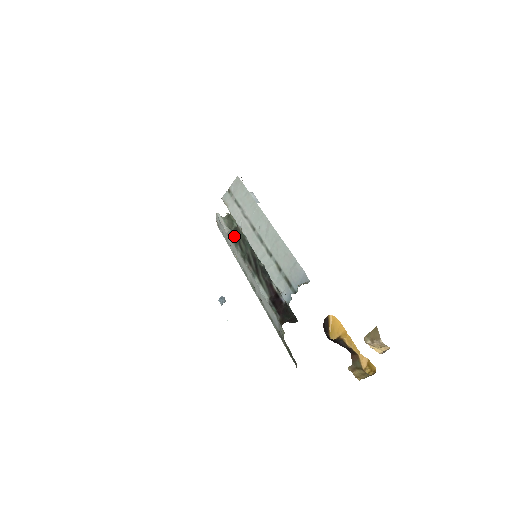
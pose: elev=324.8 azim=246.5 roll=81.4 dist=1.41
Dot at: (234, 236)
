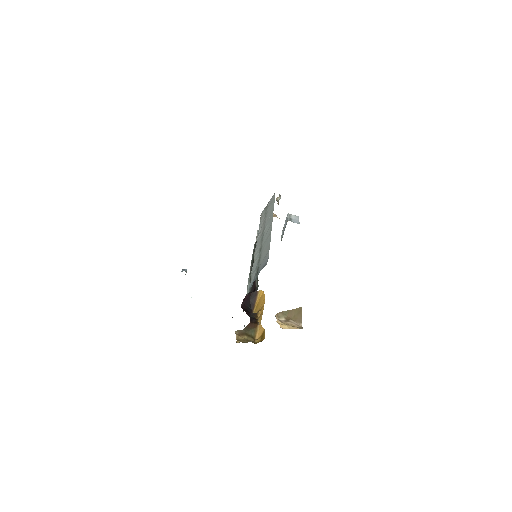
Dot at: (255, 244)
